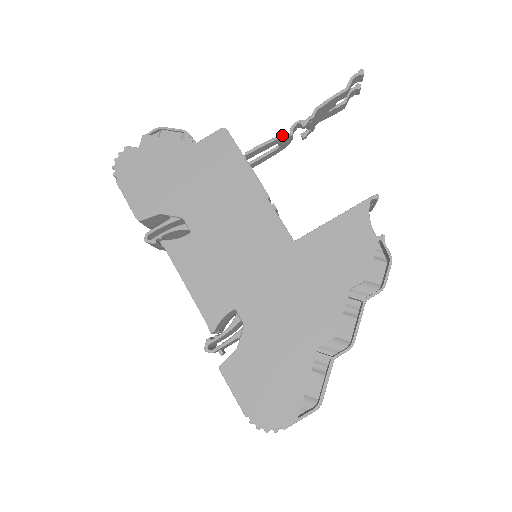
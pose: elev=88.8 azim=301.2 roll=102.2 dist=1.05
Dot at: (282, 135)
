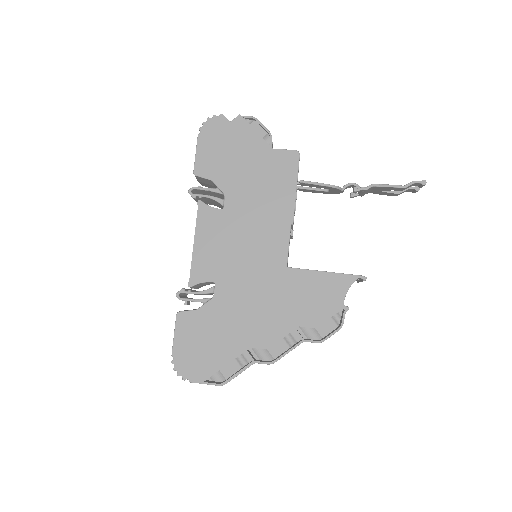
Dot at: (335, 186)
